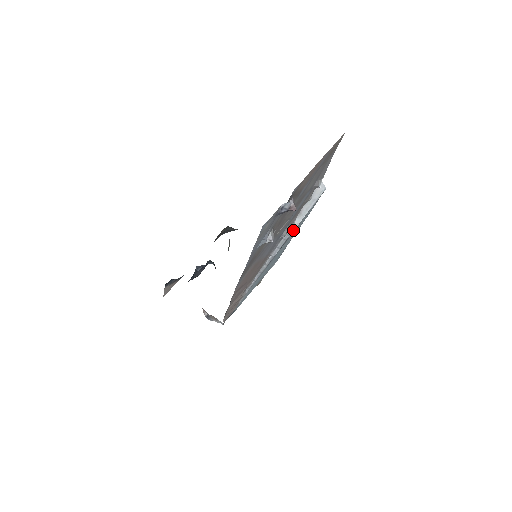
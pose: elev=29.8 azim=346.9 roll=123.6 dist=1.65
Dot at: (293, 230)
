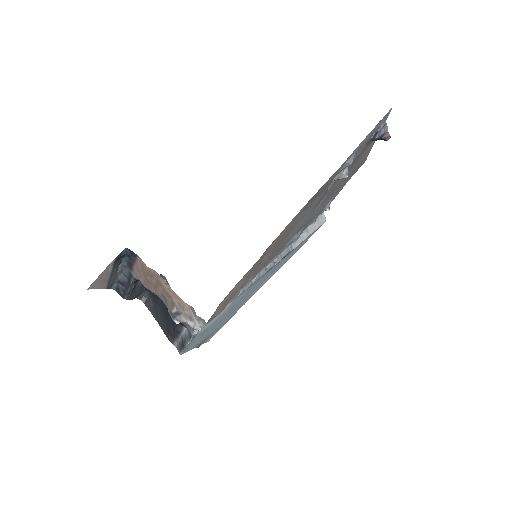
Dot at: (296, 245)
